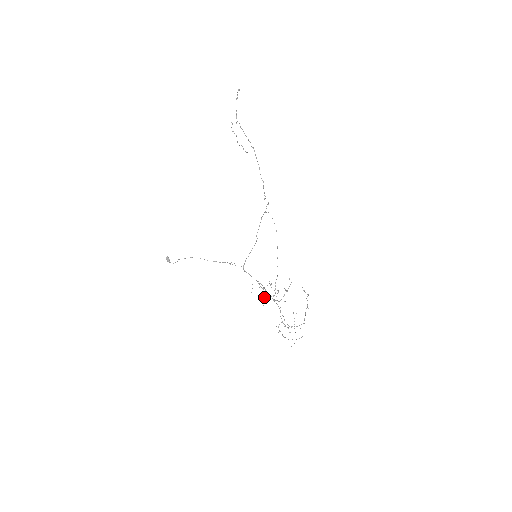
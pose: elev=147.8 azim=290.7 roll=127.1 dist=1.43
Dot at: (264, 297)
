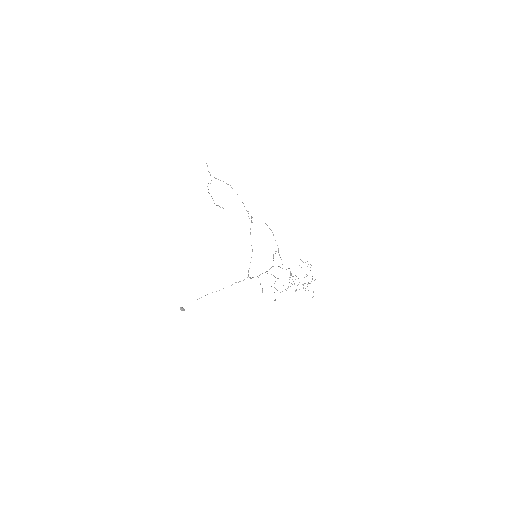
Dot at: occluded
